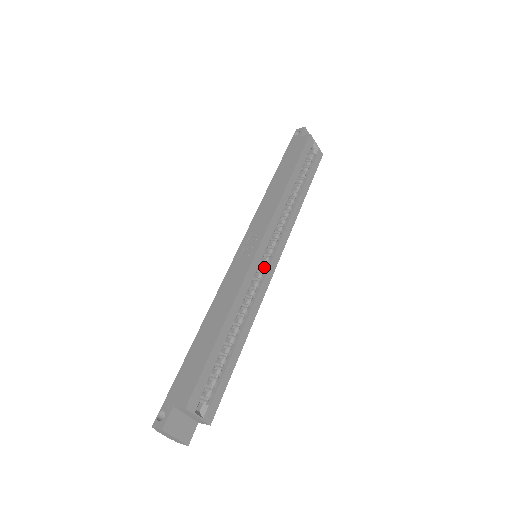
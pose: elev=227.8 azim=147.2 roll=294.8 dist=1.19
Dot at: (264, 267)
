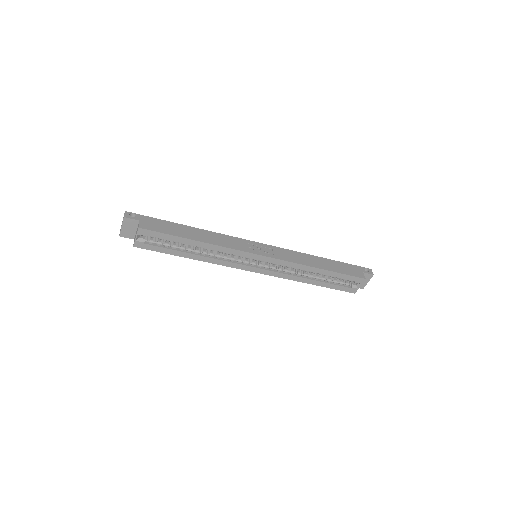
Dot at: (247, 262)
